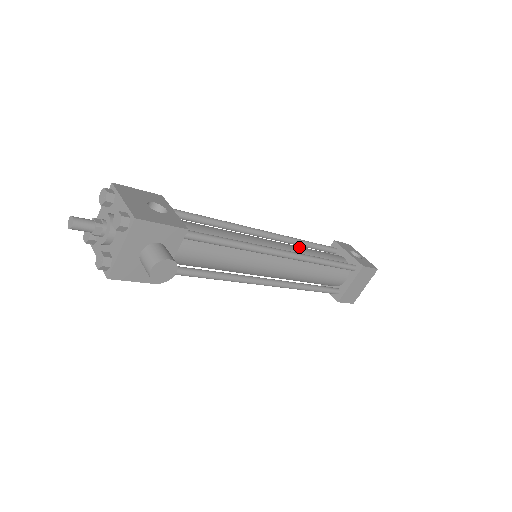
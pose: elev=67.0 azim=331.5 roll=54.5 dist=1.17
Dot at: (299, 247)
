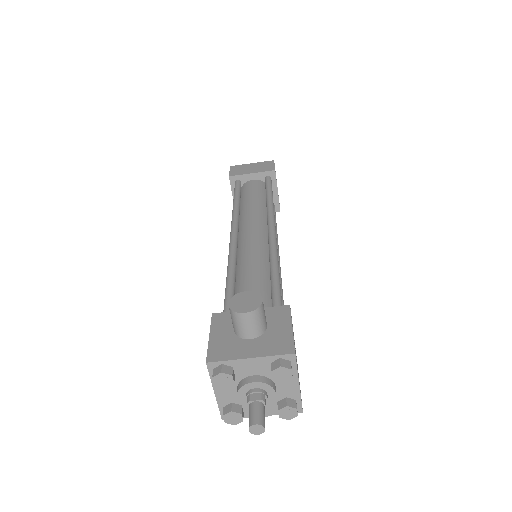
Dot at: occluded
